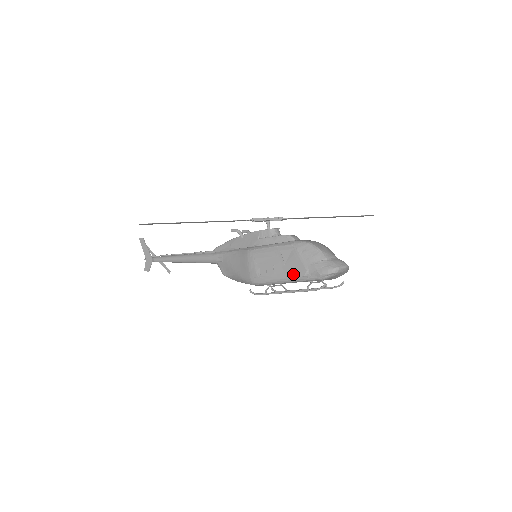
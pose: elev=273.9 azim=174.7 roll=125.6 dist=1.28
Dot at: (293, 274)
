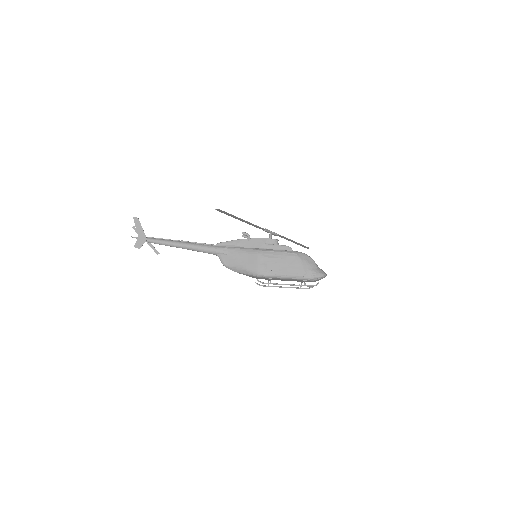
Dot at: (294, 273)
